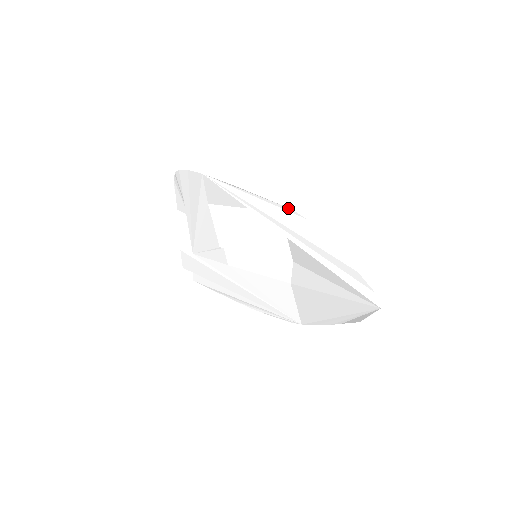
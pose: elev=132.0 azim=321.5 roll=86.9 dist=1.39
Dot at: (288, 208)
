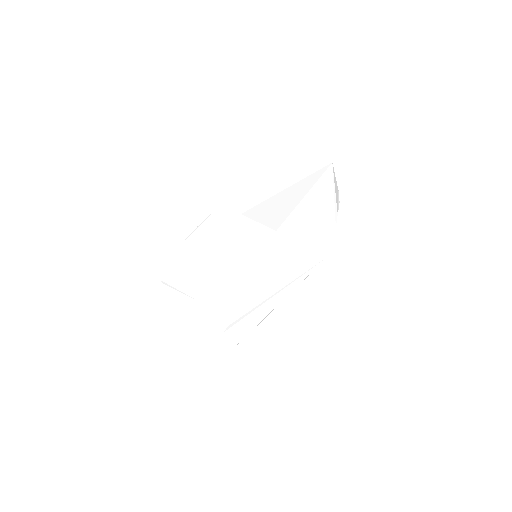
Dot at: (232, 194)
